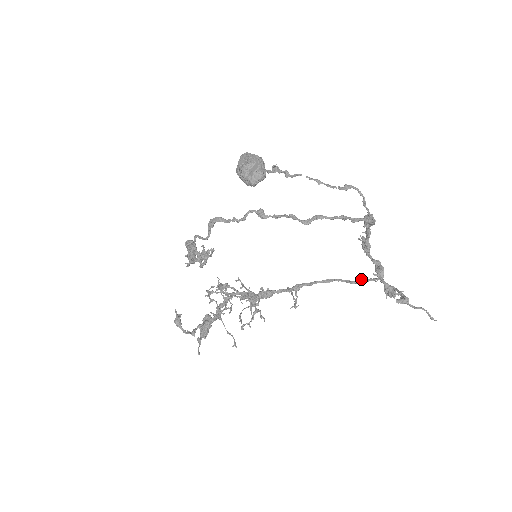
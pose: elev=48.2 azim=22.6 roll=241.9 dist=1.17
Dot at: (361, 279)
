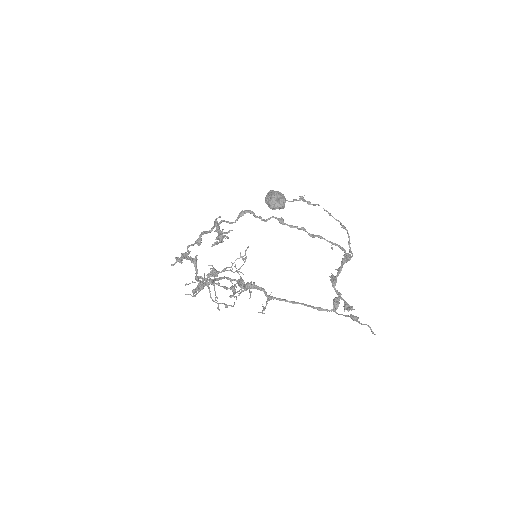
Dot at: (320, 307)
